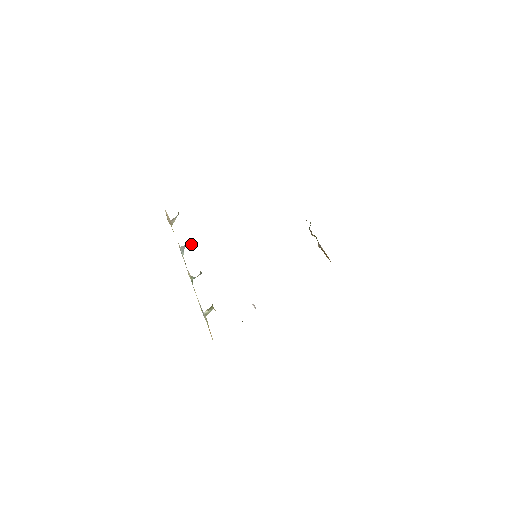
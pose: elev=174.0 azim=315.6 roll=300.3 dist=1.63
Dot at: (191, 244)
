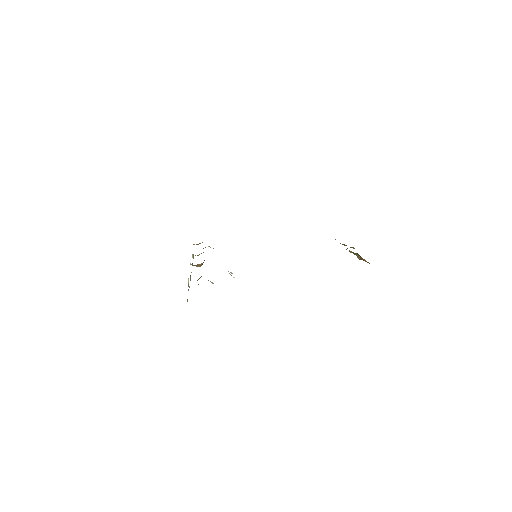
Dot at: occluded
